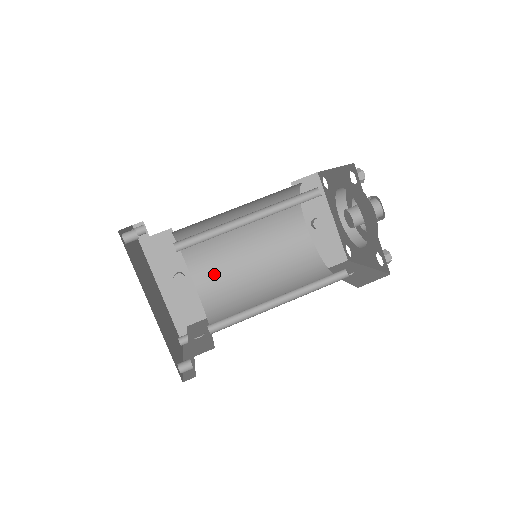
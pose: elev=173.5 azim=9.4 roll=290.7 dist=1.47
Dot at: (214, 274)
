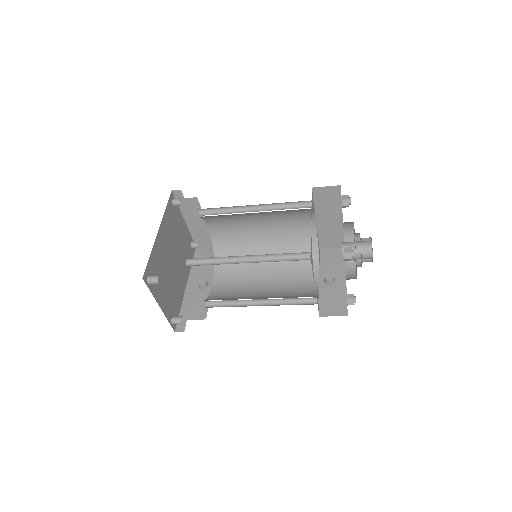
Dot at: (229, 289)
